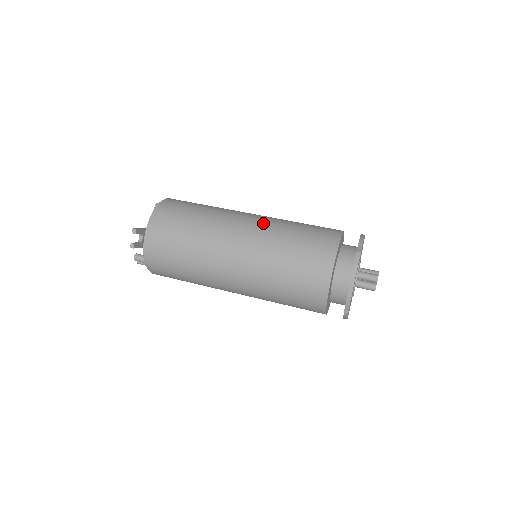
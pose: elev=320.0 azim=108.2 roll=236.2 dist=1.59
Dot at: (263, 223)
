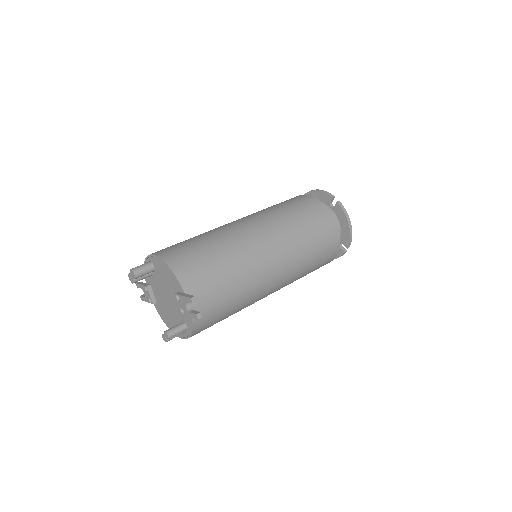
Dot at: (265, 221)
